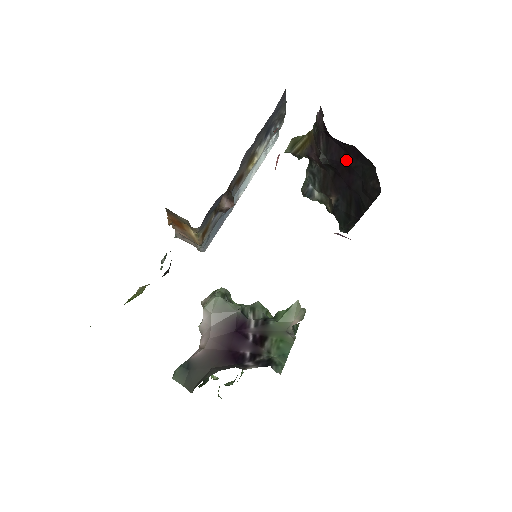
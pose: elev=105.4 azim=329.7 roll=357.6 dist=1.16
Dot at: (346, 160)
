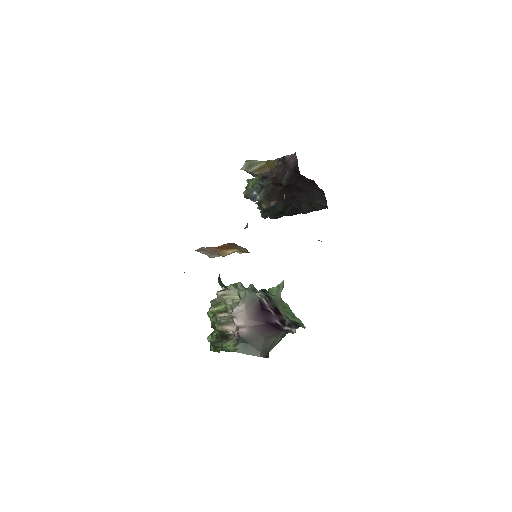
Dot at: (300, 185)
